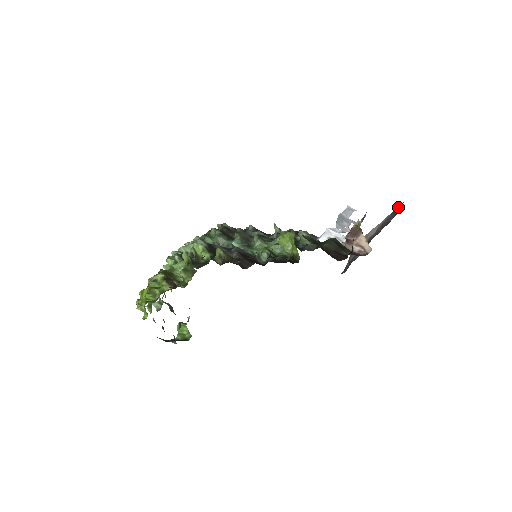
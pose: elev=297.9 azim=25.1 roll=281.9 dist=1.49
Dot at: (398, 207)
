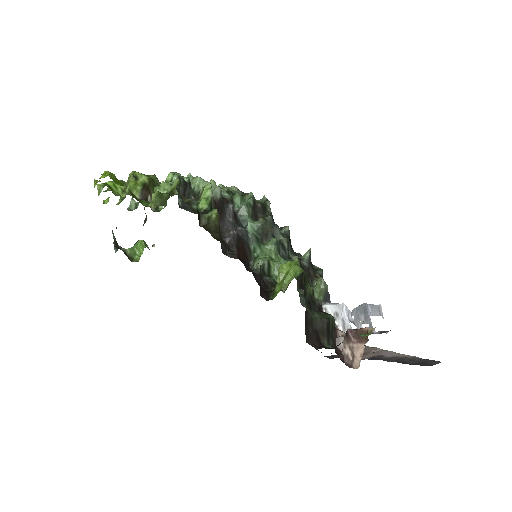
Dot at: (432, 360)
